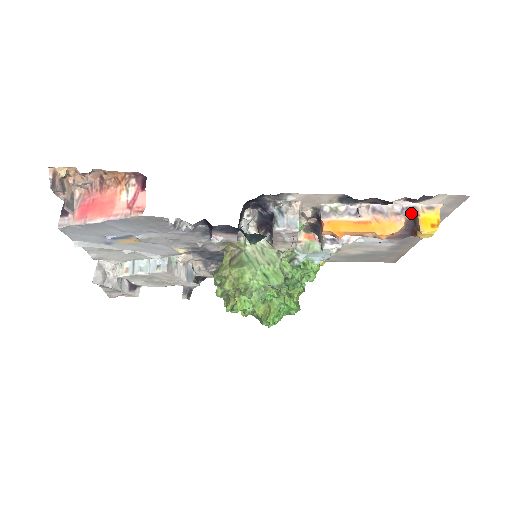
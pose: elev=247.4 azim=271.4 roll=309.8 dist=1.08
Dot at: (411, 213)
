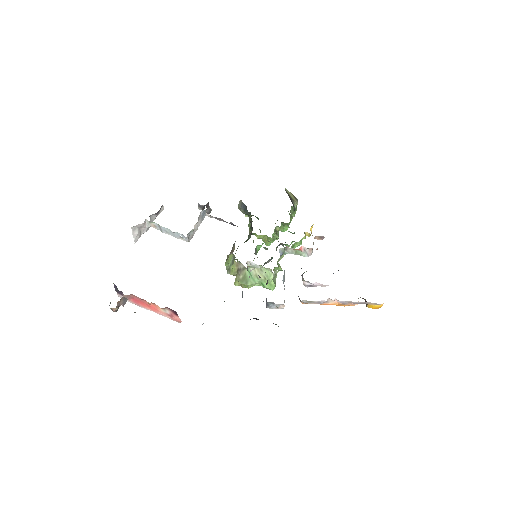
Dot at: (363, 303)
